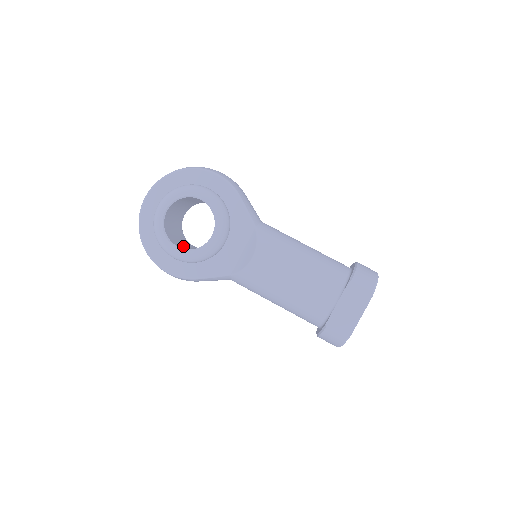
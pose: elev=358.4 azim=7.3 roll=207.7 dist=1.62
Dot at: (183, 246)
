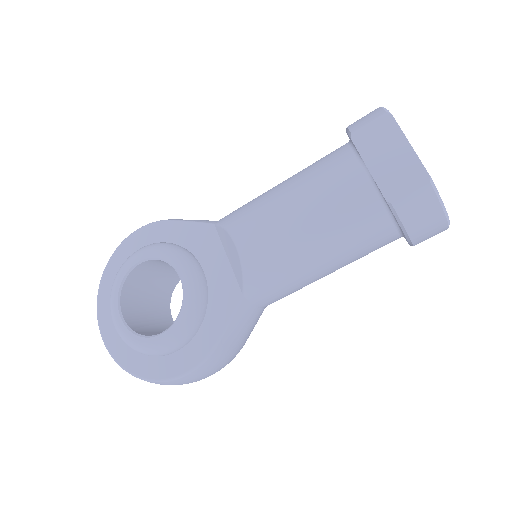
Dot at: occluded
